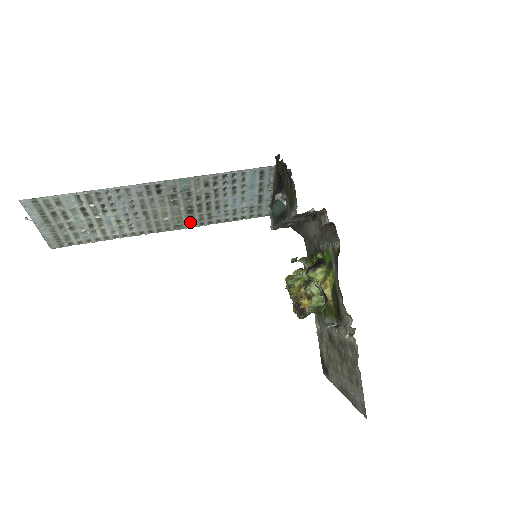
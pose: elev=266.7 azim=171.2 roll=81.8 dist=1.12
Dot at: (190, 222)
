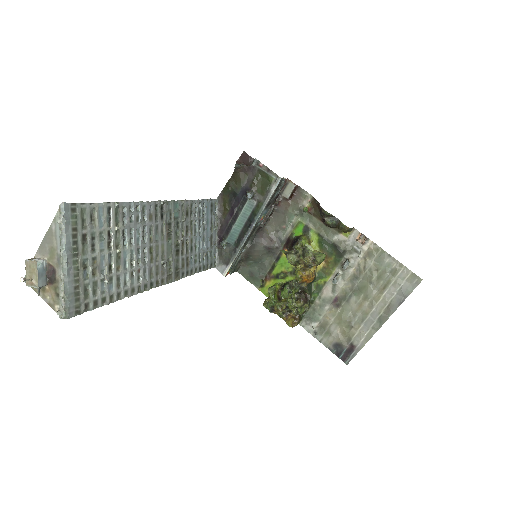
Dot at: (176, 271)
